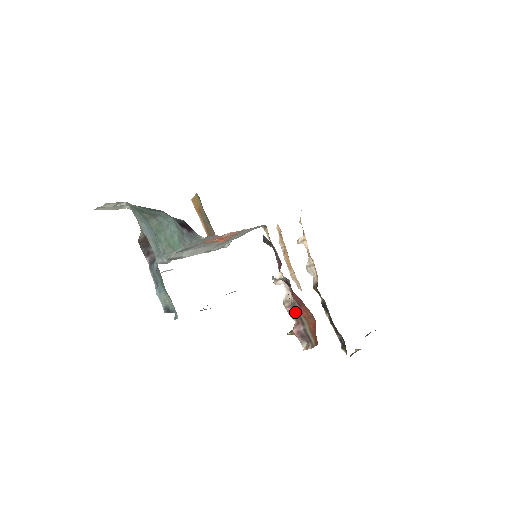
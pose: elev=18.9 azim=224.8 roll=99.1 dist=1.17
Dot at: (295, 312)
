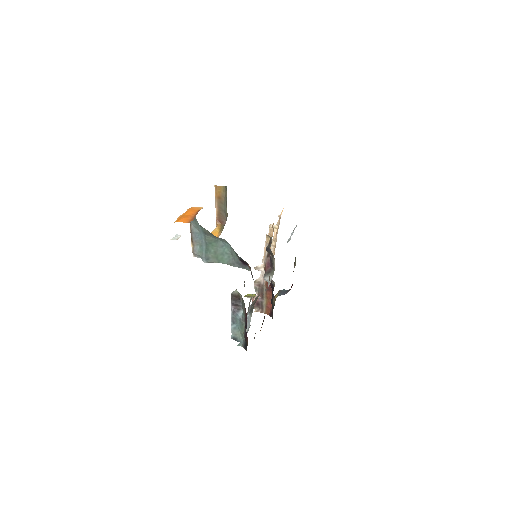
Dot at: (260, 290)
